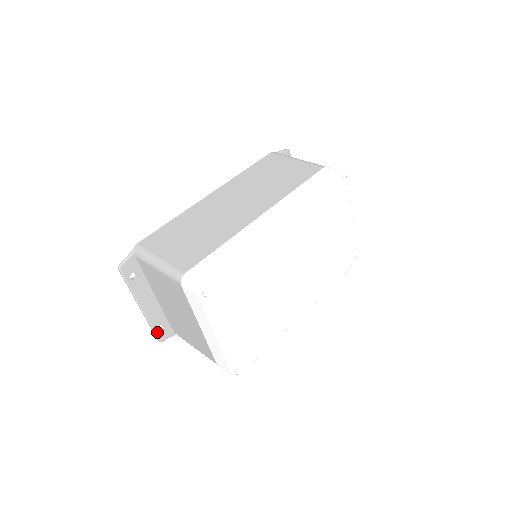
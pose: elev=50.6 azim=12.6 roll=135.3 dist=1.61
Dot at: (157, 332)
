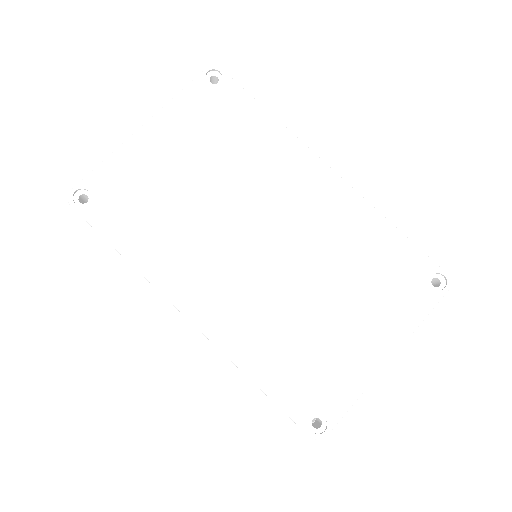
Dot at: occluded
